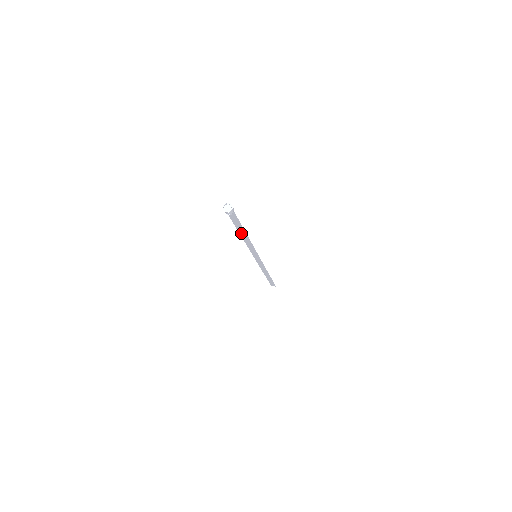
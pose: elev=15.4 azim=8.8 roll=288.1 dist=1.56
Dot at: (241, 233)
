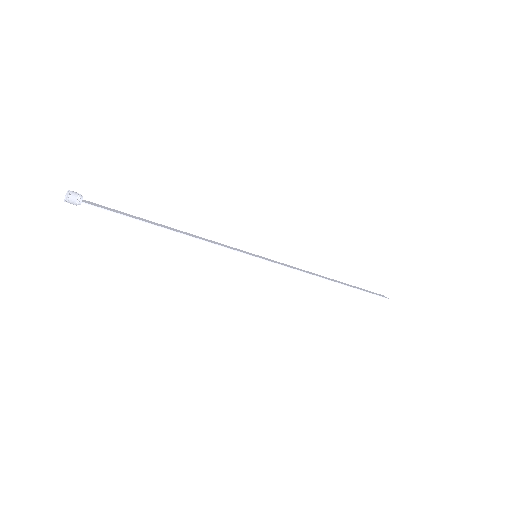
Dot at: (164, 226)
